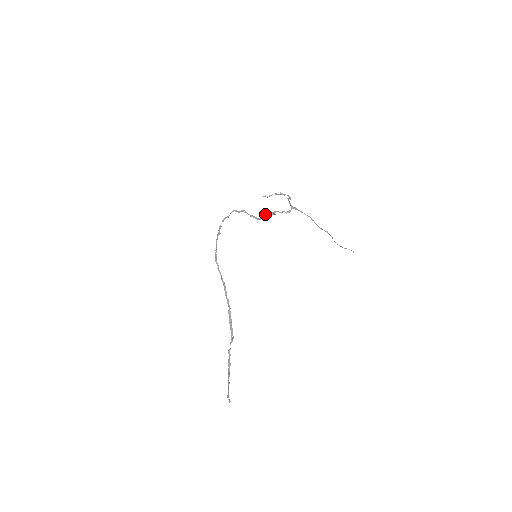
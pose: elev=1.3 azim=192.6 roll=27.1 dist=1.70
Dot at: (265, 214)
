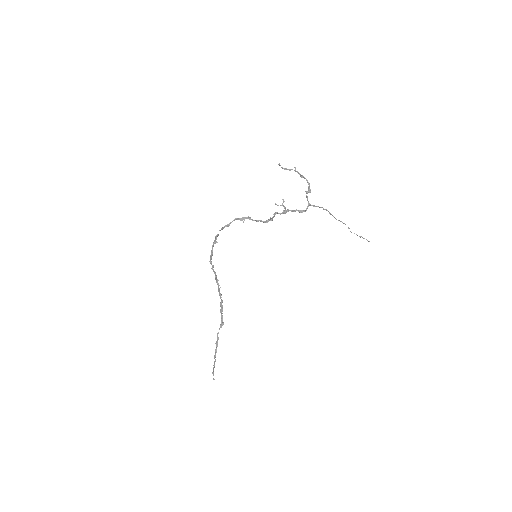
Dot at: (274, 214)
